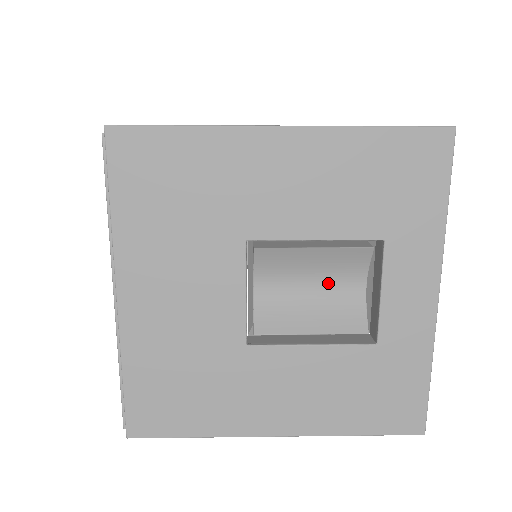
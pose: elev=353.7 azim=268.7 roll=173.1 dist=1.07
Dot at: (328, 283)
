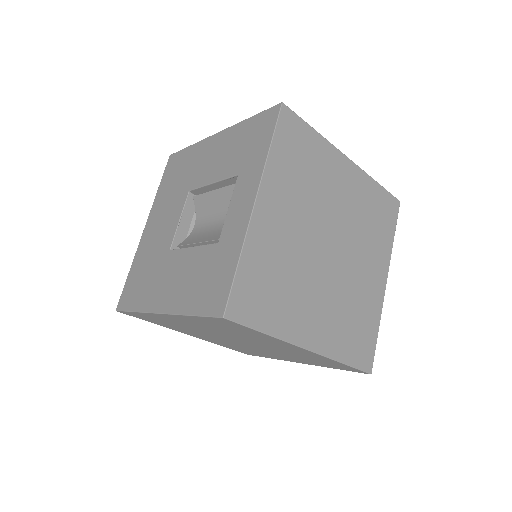
Dot at: (222, 218)
